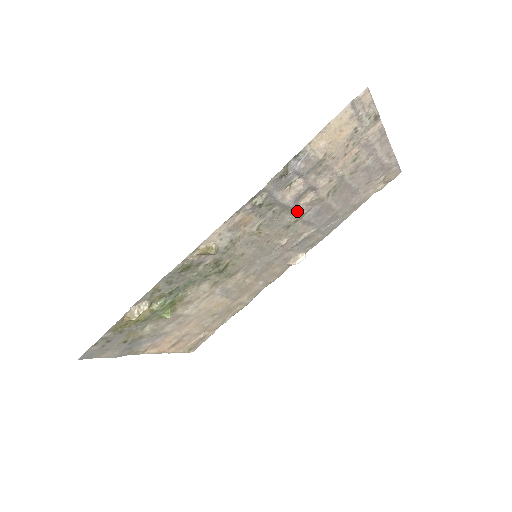
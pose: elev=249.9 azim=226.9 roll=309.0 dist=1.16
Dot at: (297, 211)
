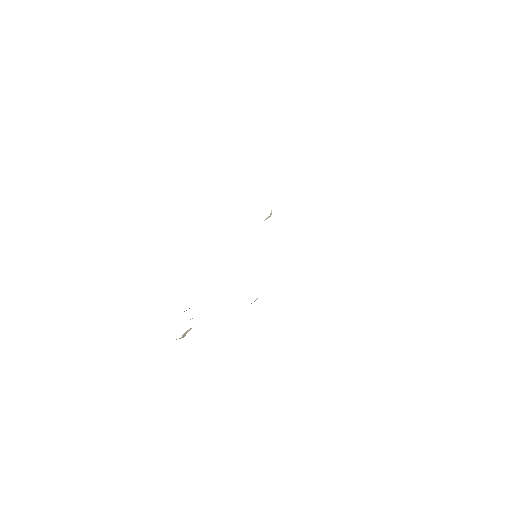
Dot at: occluded
